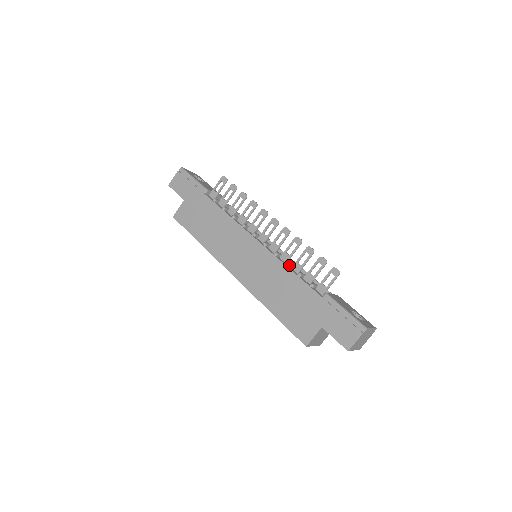
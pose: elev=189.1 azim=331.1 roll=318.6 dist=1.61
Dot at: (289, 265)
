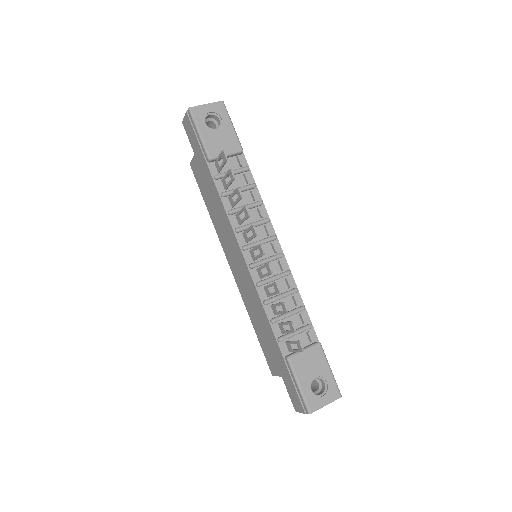
Dot at: (267, 304)
